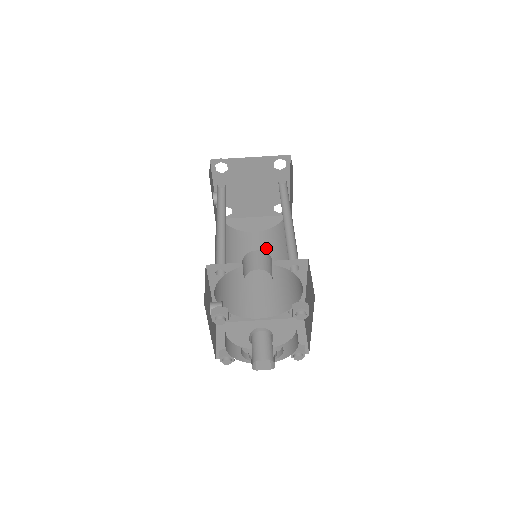
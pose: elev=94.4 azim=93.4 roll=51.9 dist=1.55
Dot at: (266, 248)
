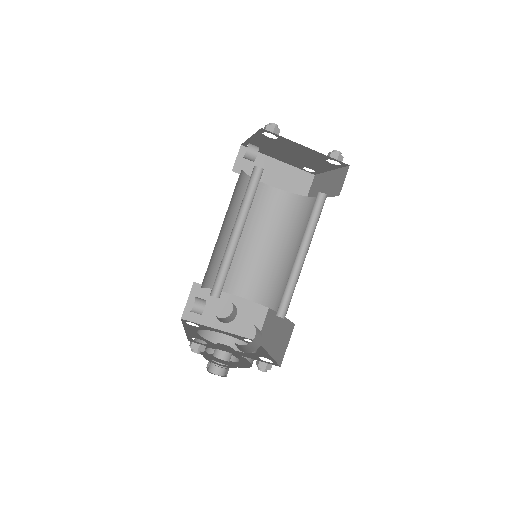
Dot at: (272, 215)
